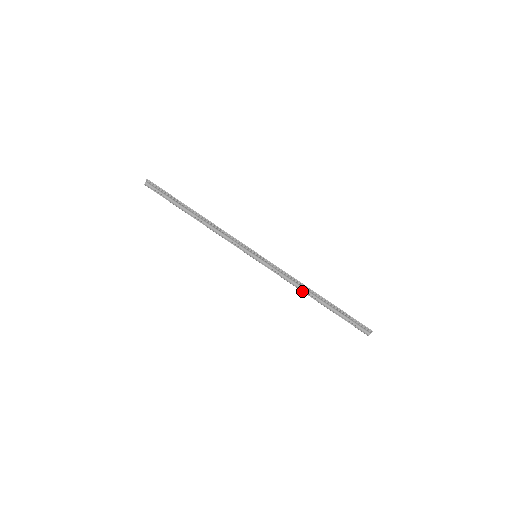
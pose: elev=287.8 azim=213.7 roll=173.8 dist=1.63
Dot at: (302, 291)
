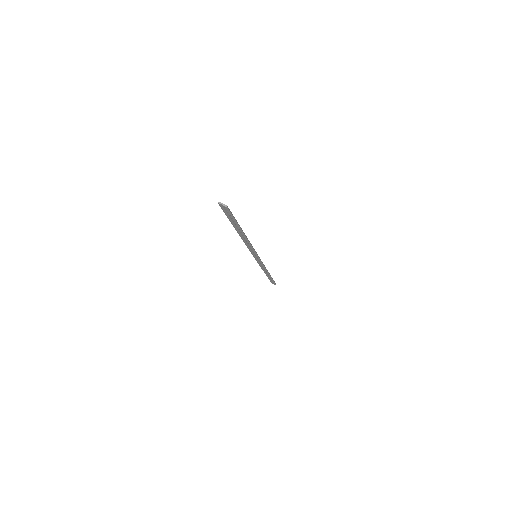
Dot at: (262, 269)
